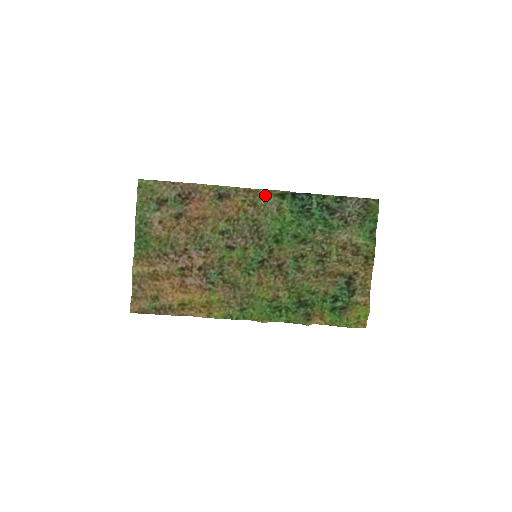
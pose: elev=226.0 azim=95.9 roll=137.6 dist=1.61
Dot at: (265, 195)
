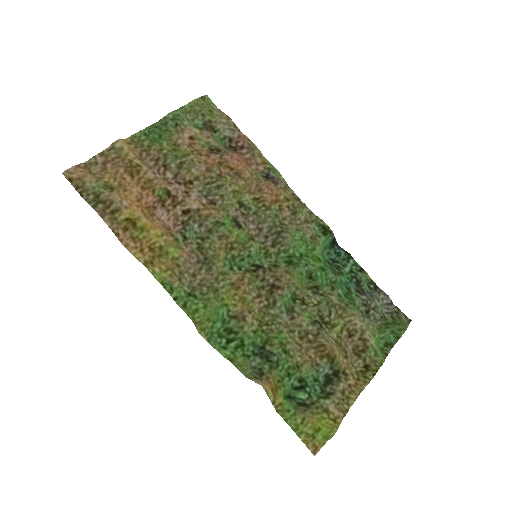
Dot at: (309, 215)
